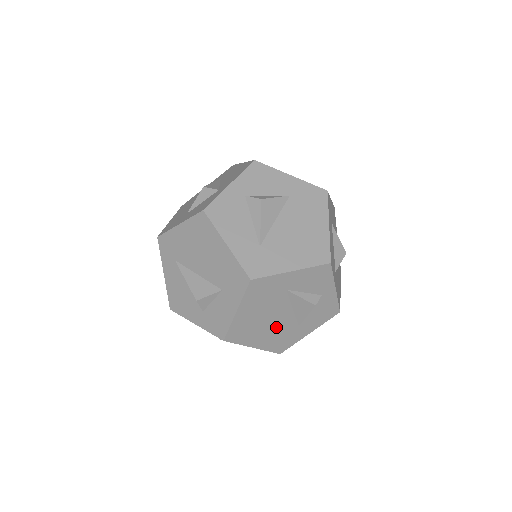
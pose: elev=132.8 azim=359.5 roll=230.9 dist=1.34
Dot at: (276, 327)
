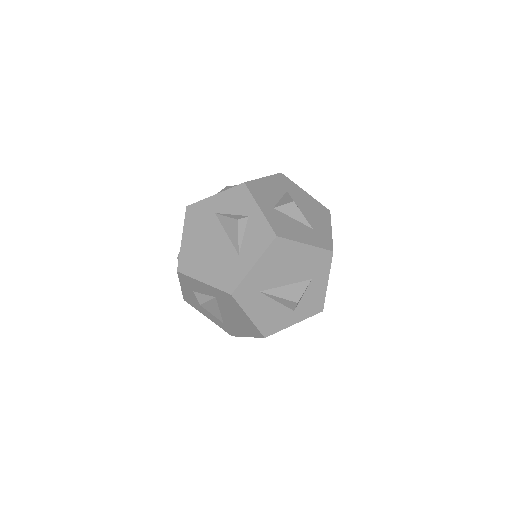
Dot at: (218, 256)
